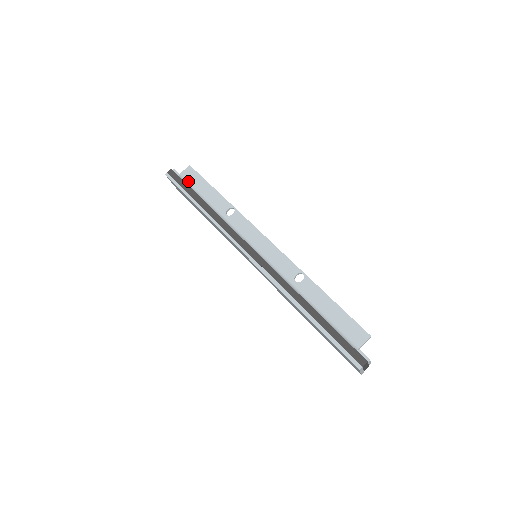
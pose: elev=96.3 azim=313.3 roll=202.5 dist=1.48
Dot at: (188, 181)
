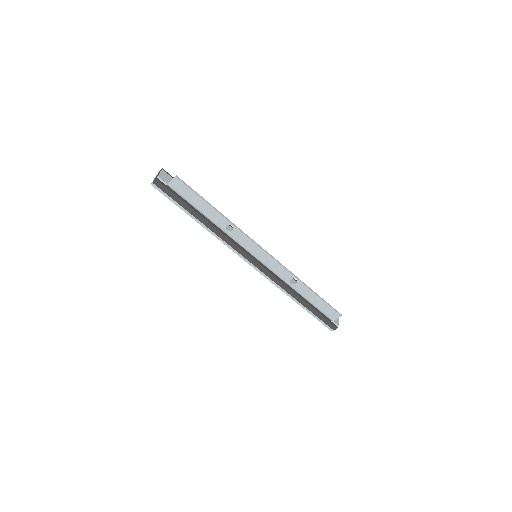
Dot at: (179, 194)
